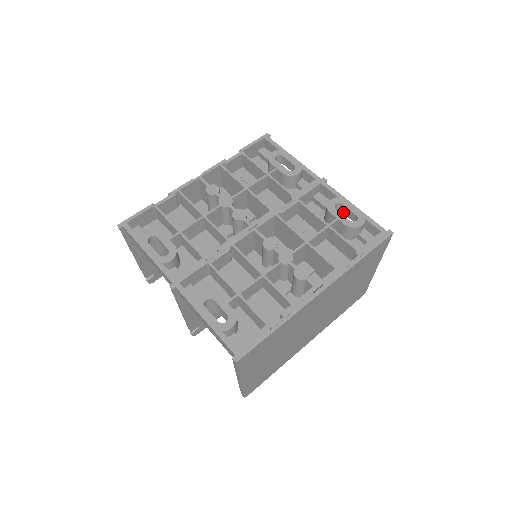
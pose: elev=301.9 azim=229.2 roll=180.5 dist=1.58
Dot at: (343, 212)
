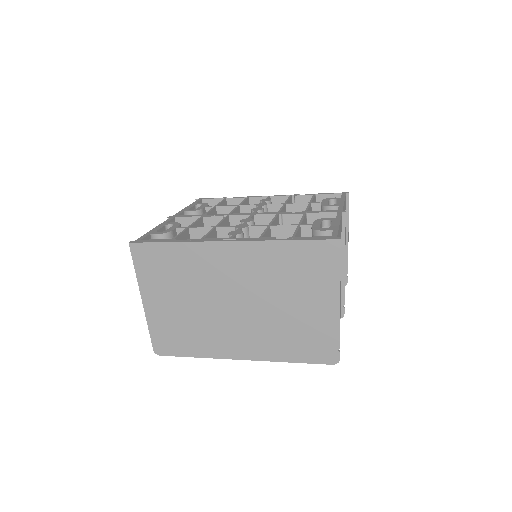
Dot at: occluded
